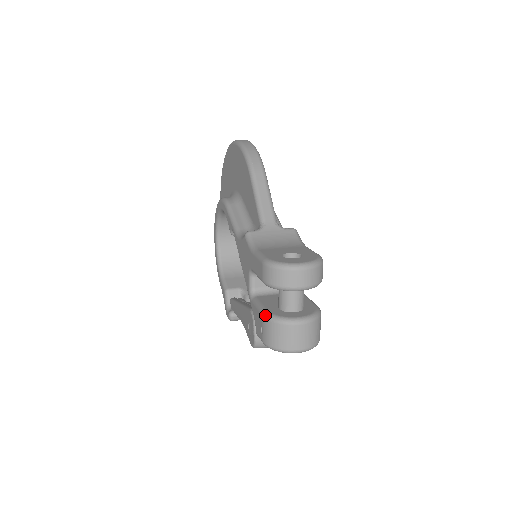
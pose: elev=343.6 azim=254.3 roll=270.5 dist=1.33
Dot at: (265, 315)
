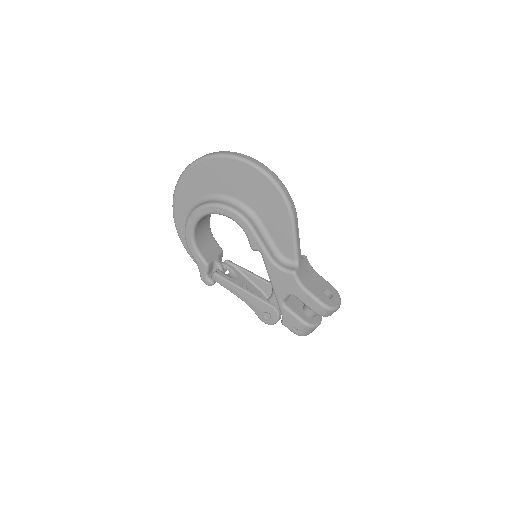
Dot at: (305, 324)
